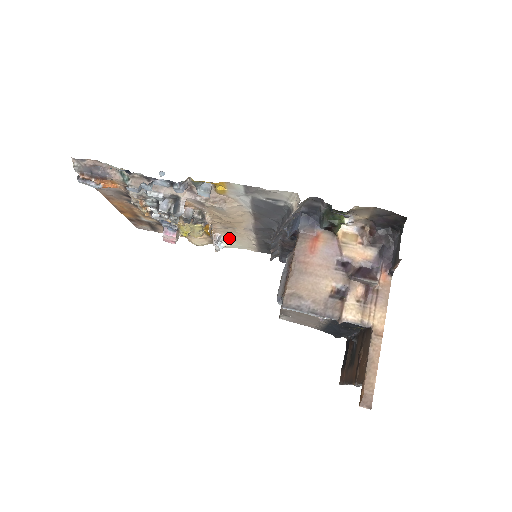
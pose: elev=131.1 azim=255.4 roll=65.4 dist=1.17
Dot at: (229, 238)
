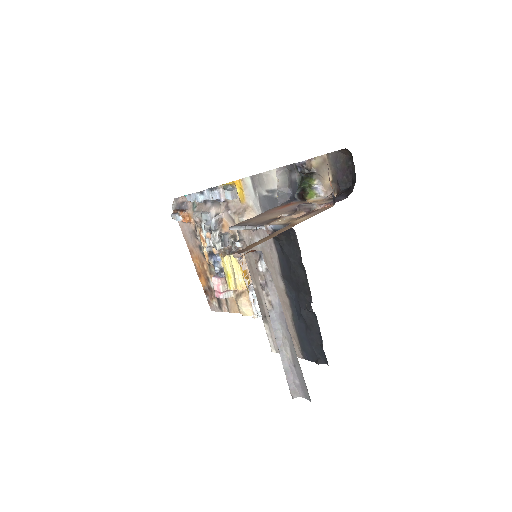
Dot at: occluded
